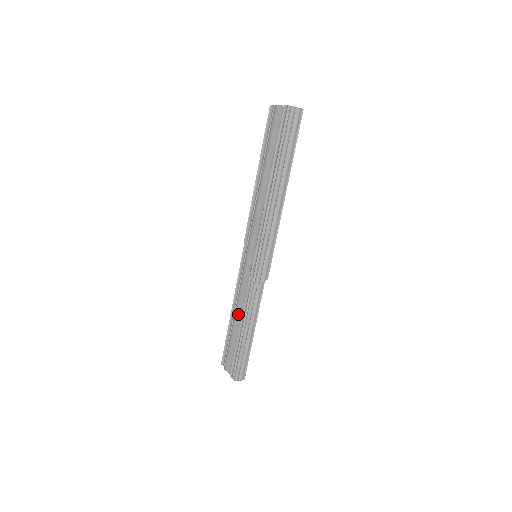
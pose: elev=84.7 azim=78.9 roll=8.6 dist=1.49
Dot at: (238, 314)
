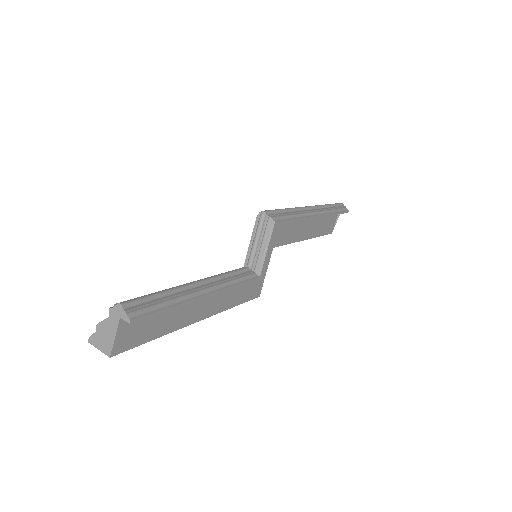
Dot at: occluded
